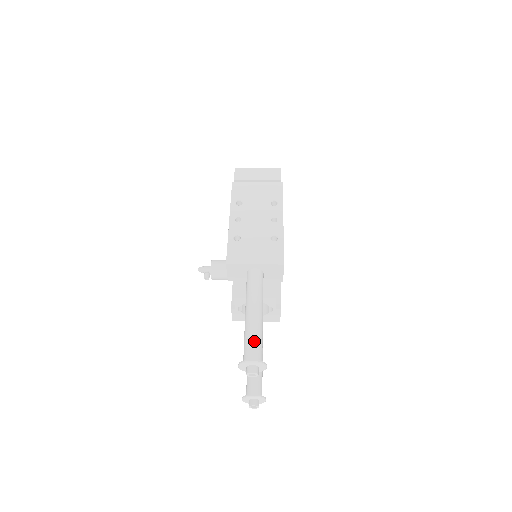
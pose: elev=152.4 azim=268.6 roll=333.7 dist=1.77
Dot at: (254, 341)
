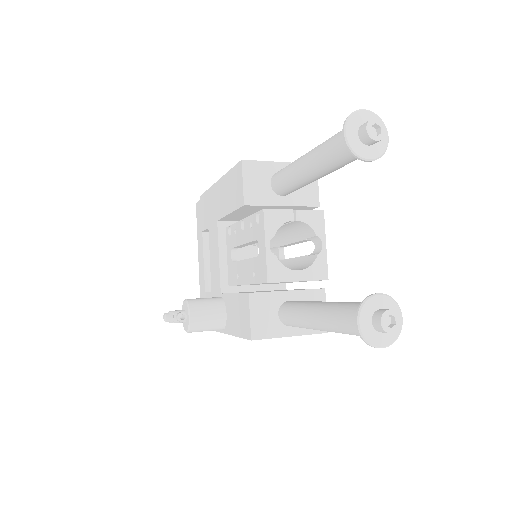
Dot at: occluded
